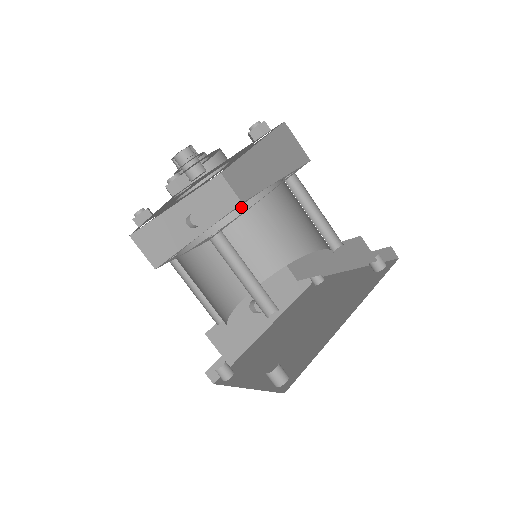
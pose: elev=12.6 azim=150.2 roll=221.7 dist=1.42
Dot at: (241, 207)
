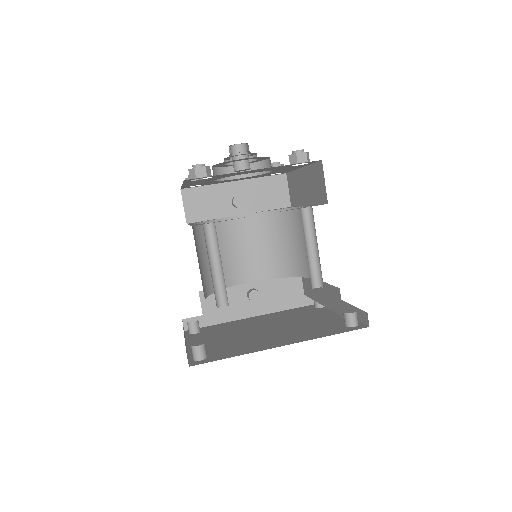
Dot at: (281, 210)
